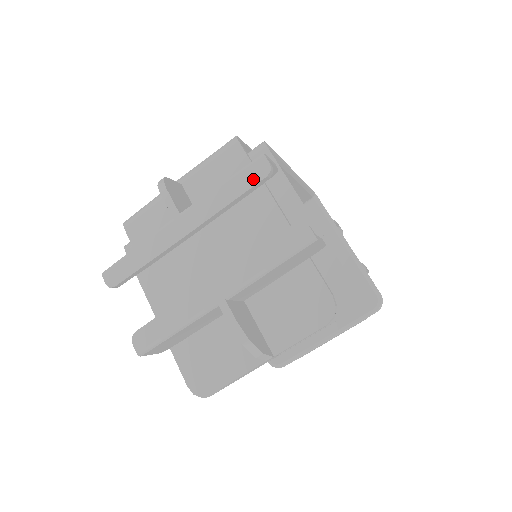
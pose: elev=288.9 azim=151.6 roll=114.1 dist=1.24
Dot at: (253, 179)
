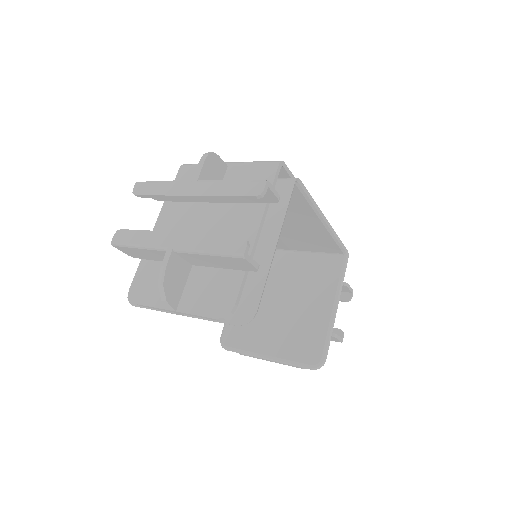
Dot at: (248, 192)
